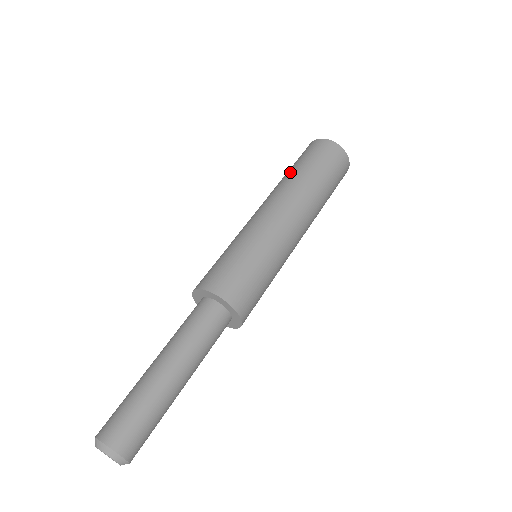
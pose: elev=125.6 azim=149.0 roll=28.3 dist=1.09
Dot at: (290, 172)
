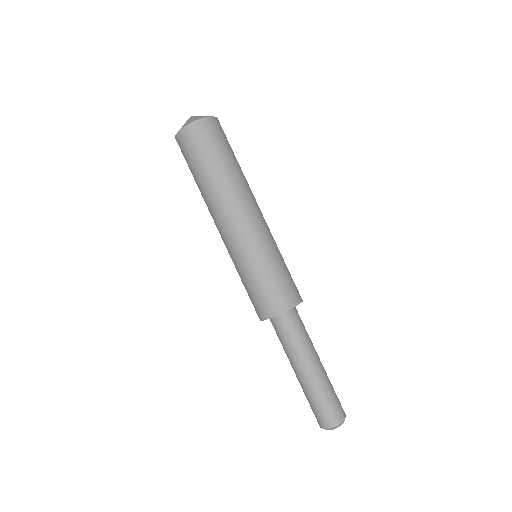
Dot at: (206, 179)
